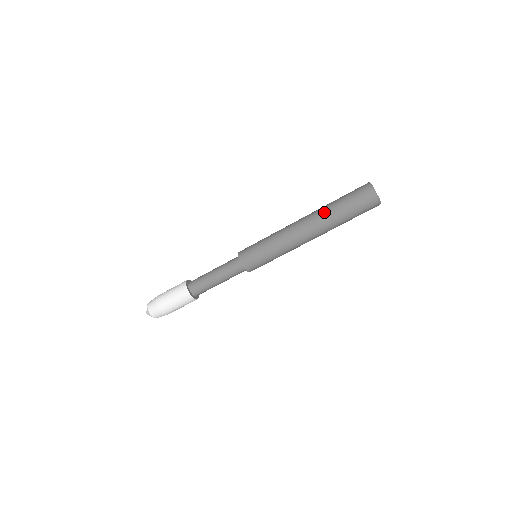
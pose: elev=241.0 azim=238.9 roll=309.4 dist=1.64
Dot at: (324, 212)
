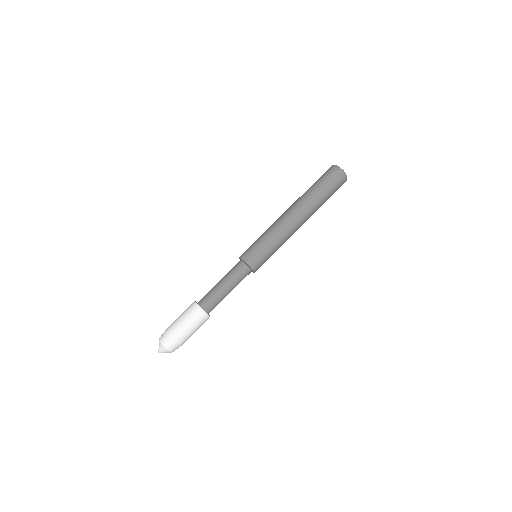
Dot at: (302, 195)
